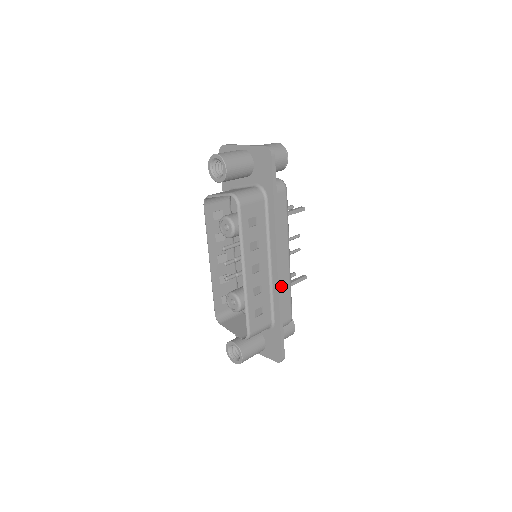
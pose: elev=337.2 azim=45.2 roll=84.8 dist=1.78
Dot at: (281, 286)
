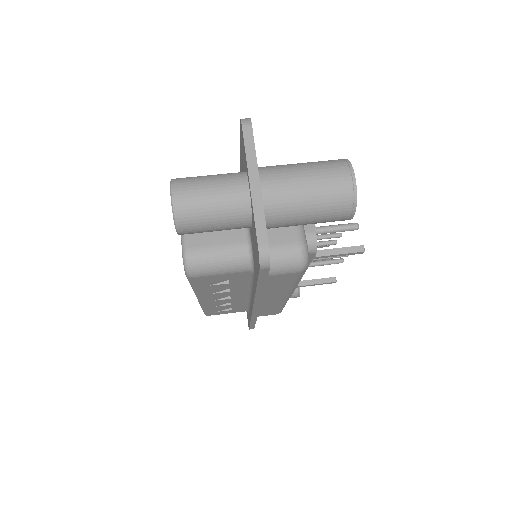
Dot at: (264, 307)
